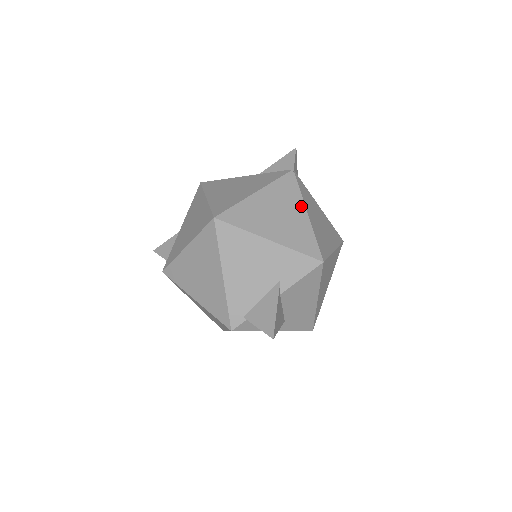
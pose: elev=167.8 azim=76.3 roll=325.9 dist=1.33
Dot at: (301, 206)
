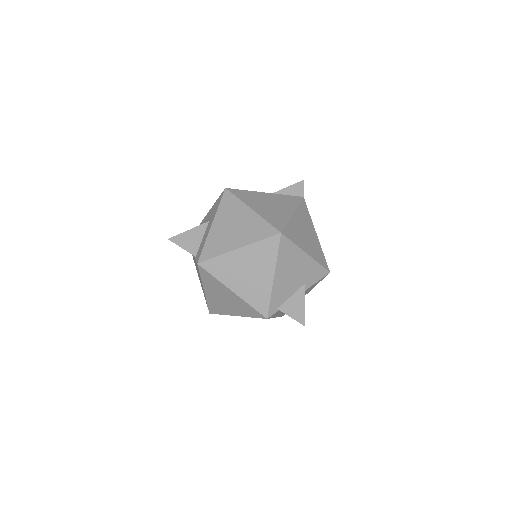
Dot at: (313, 228)
